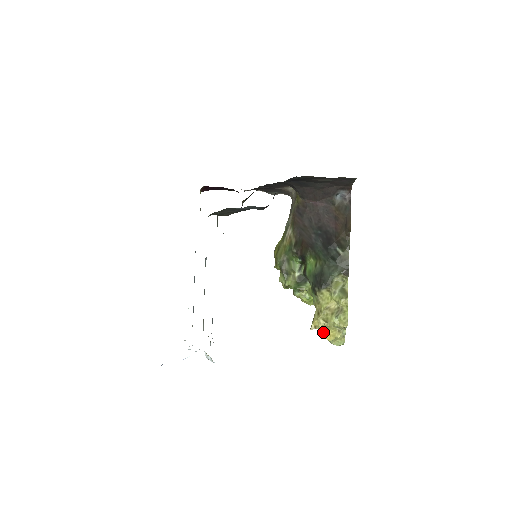
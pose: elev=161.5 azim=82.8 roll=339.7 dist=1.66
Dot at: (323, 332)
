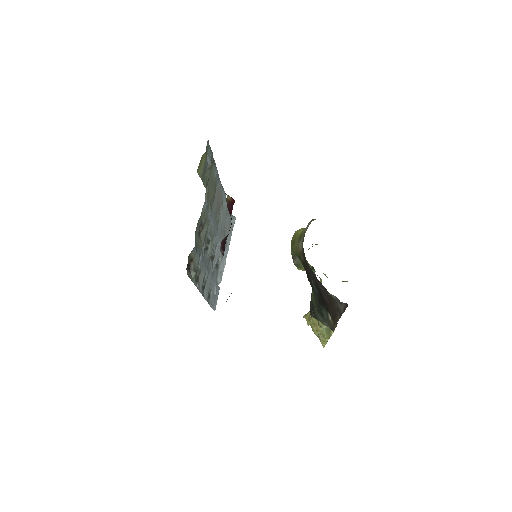
Dot at: occluded
